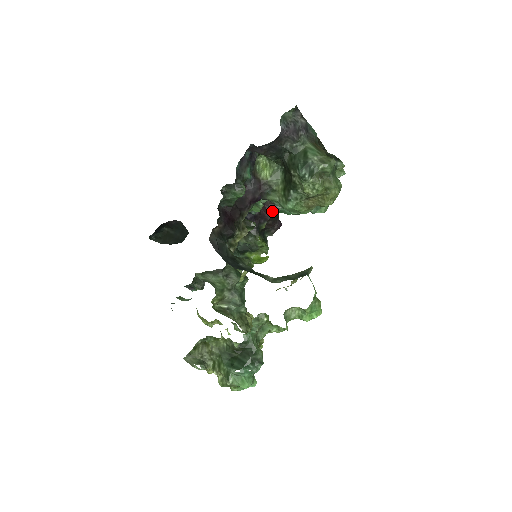
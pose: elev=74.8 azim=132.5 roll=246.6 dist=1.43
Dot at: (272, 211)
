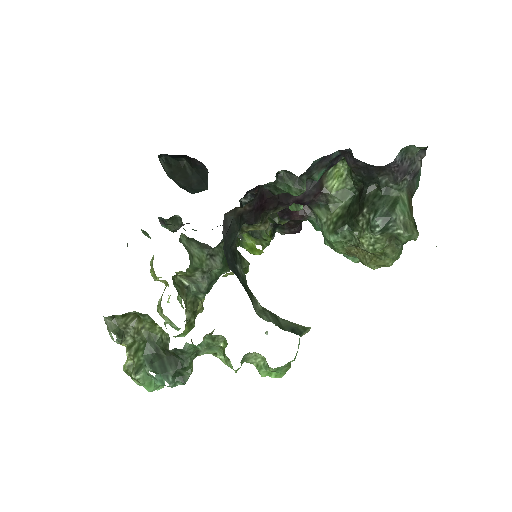
Dot at: (303, 214)
